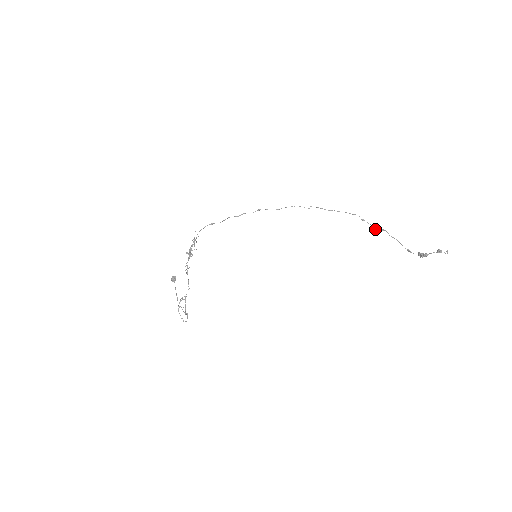
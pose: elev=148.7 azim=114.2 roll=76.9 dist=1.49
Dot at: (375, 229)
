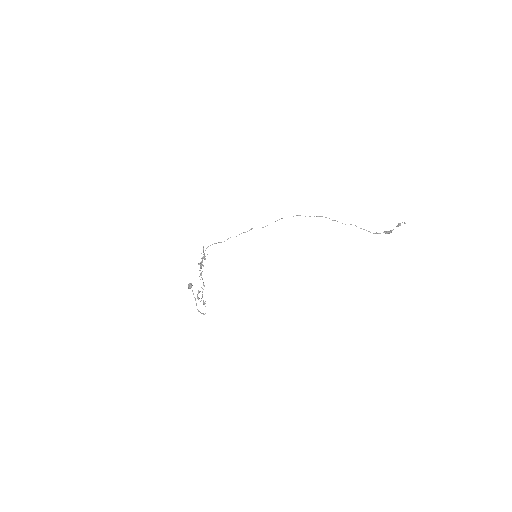
Dot at: (345, 224)
